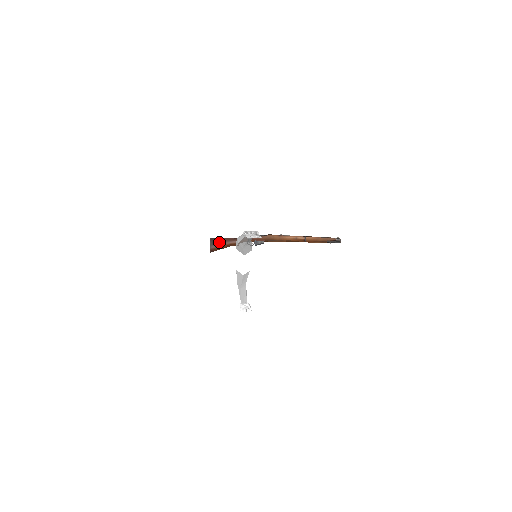
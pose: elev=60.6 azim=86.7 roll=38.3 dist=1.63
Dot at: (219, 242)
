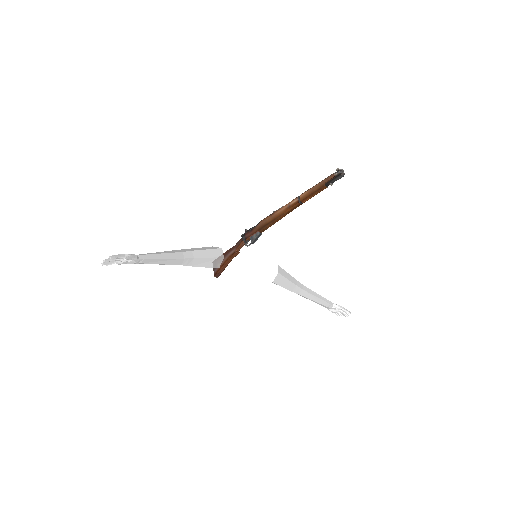
Dot at: occluded
